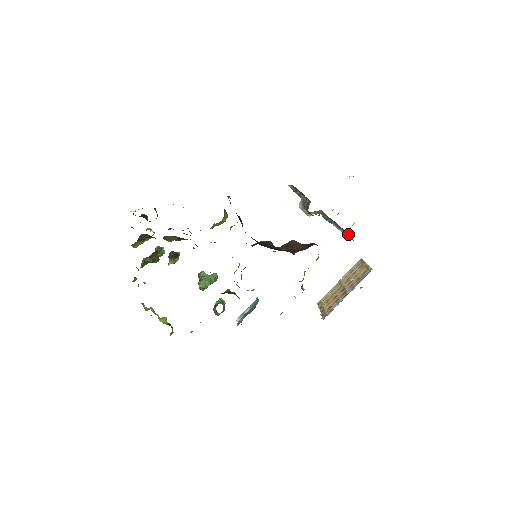
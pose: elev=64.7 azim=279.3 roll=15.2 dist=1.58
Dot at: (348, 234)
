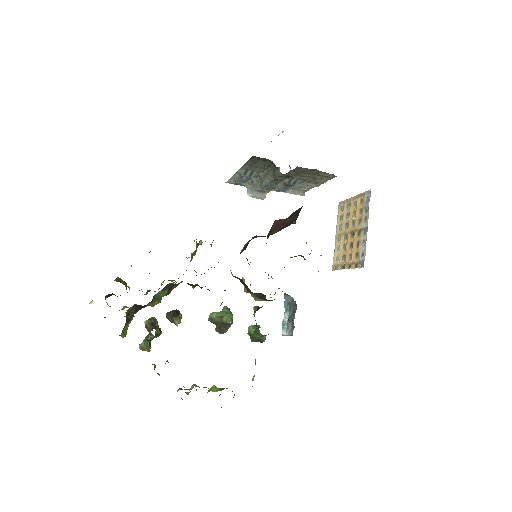
Dot at: (326, 174)
